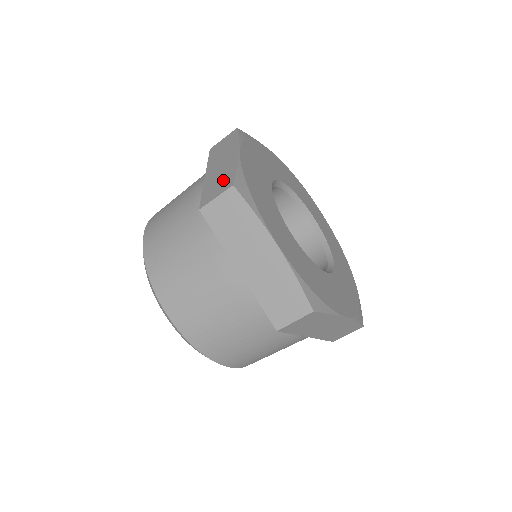
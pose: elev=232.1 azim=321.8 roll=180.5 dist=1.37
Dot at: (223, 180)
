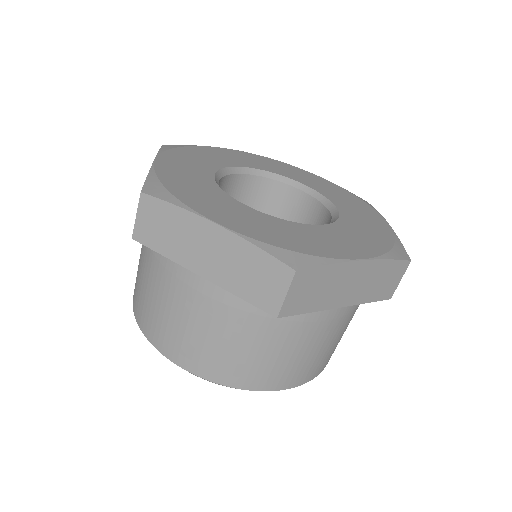
Dot at: occluded
